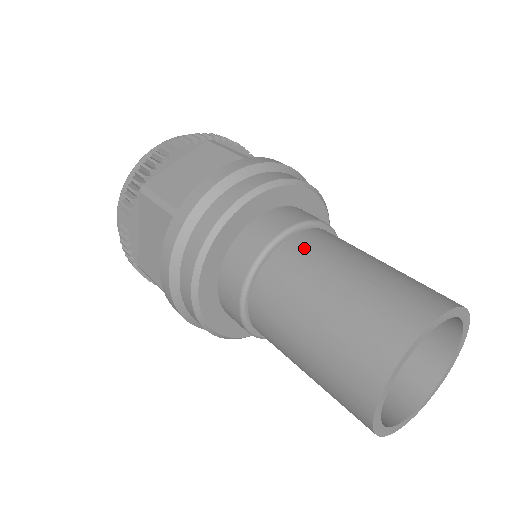
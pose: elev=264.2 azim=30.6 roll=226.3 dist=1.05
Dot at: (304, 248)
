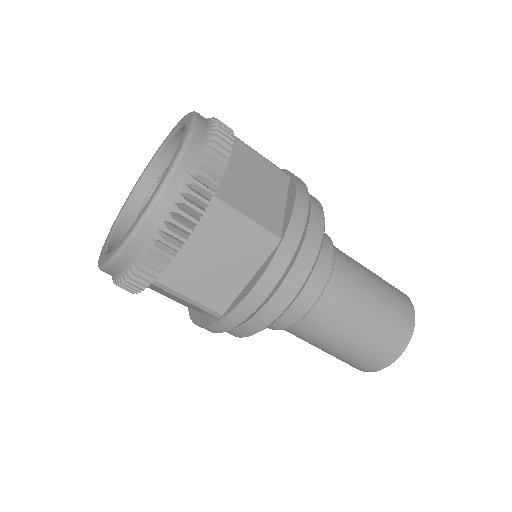
Dot at: (328, 311)
